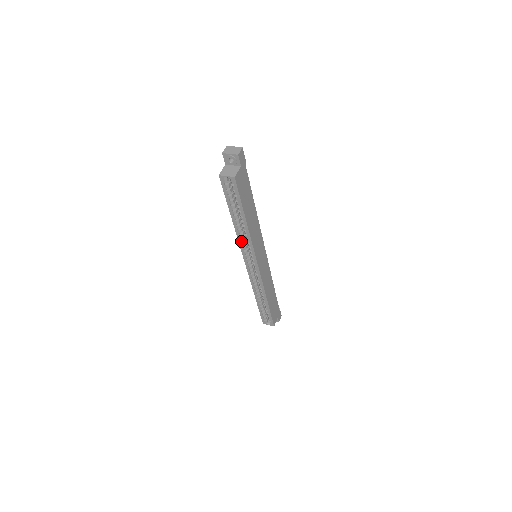
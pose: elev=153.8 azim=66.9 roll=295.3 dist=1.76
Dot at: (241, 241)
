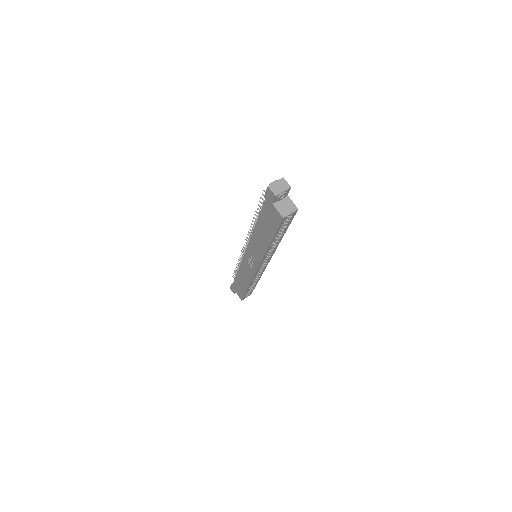
Dot at: (266, 255)
